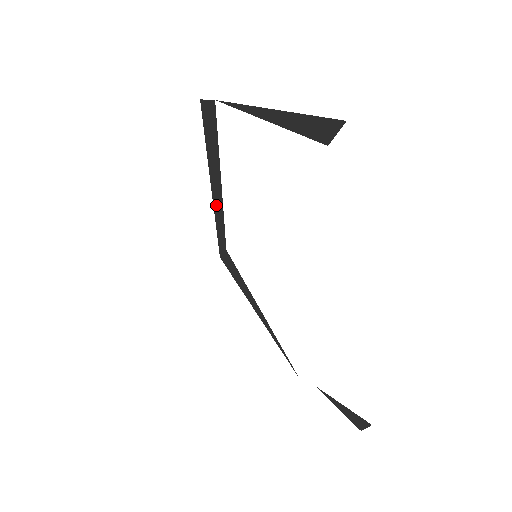
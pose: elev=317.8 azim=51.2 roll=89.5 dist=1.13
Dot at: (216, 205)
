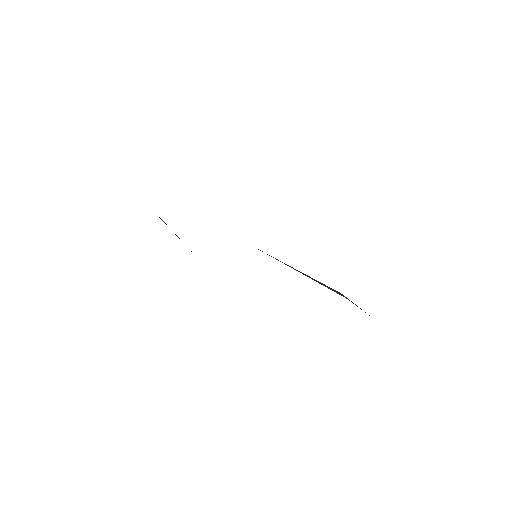
Dot at: occluded
